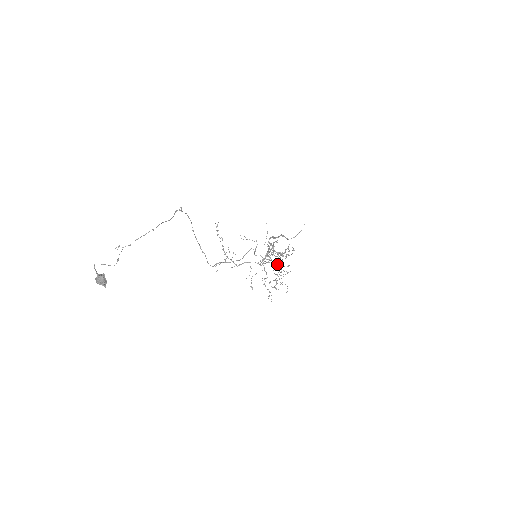
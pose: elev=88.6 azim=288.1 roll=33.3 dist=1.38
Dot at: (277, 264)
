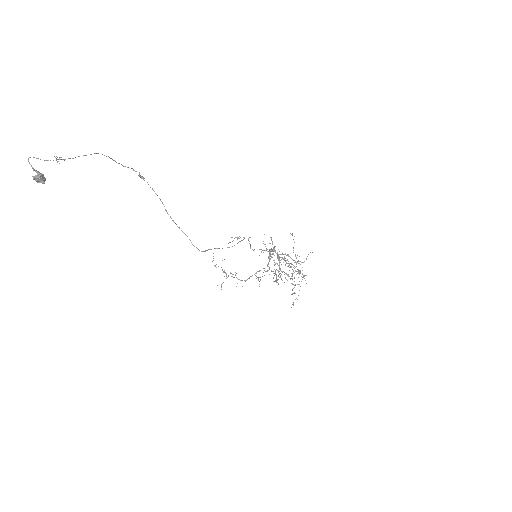
Dot at: (291, 278)
